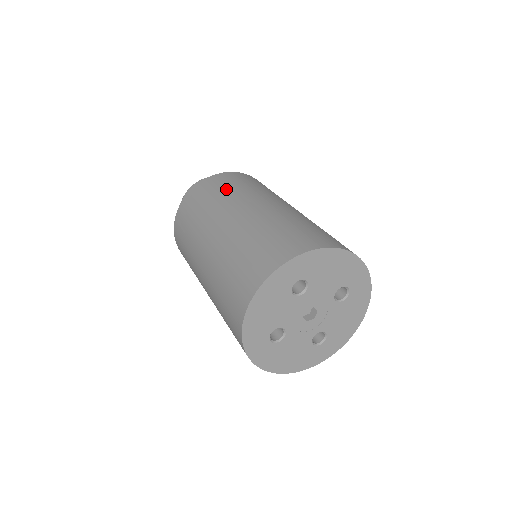
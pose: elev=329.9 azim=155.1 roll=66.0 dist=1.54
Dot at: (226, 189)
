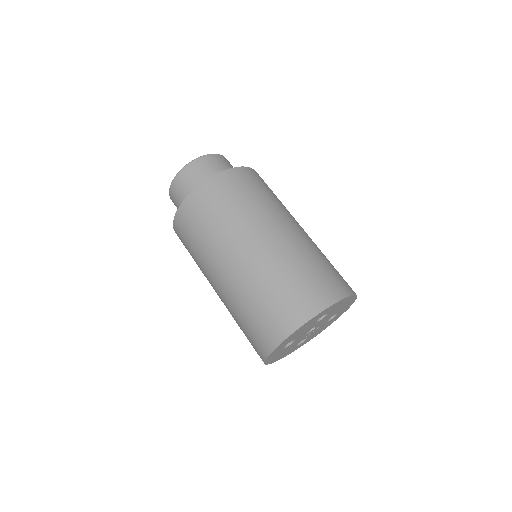
Dot at: (255, 195)
